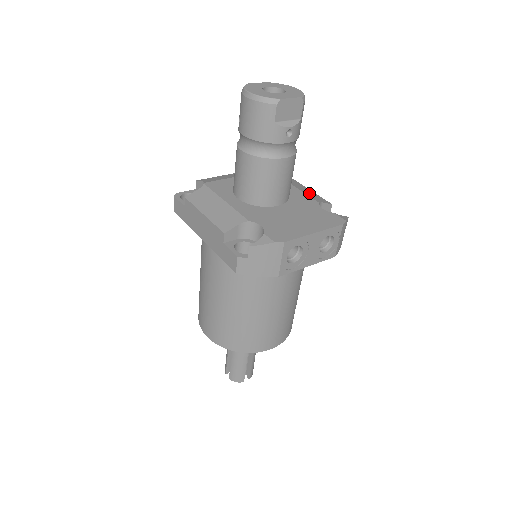
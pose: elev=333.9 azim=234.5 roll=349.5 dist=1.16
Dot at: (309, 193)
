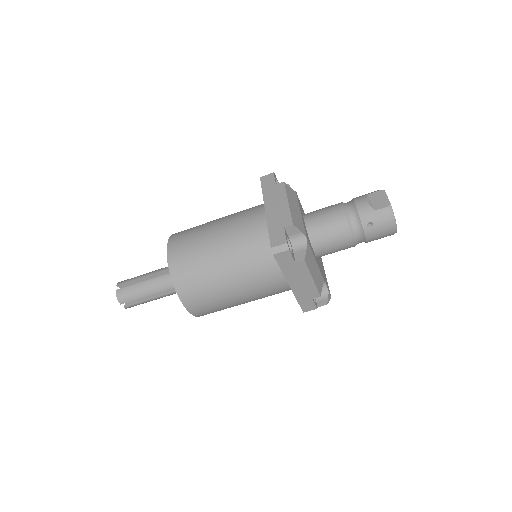
Dot at: occluded
